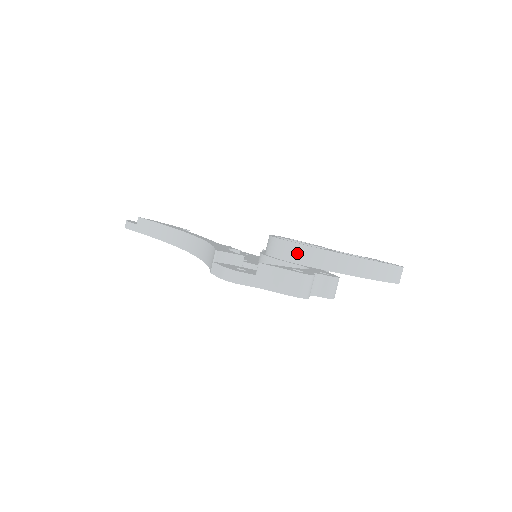
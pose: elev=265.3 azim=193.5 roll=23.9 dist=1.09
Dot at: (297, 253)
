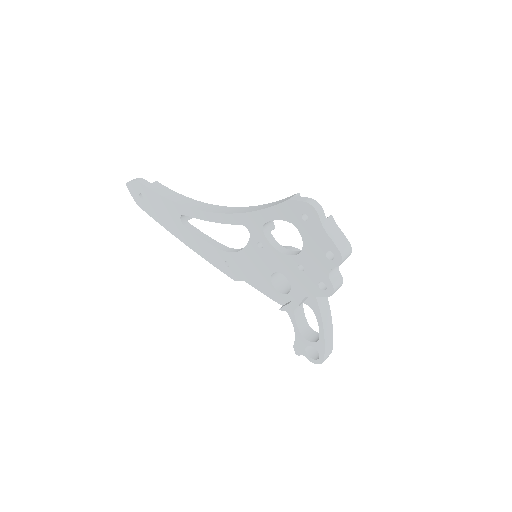
Dot at: occluded
